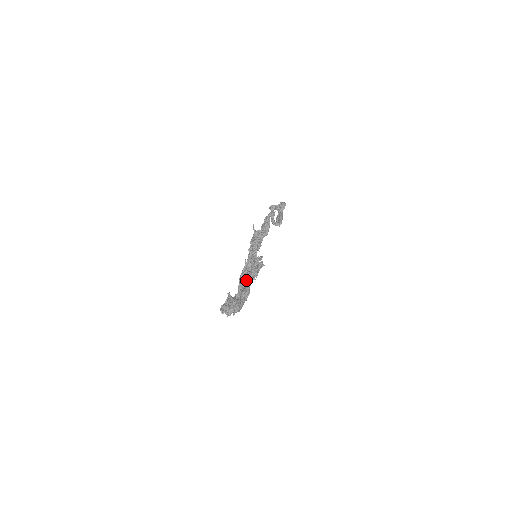
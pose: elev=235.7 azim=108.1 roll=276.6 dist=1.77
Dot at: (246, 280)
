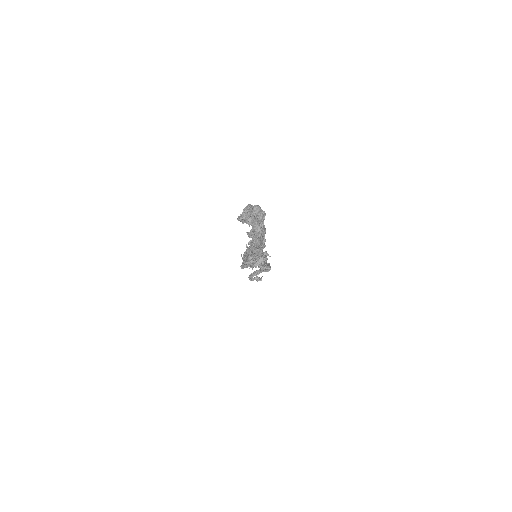
Dot at: occluded
